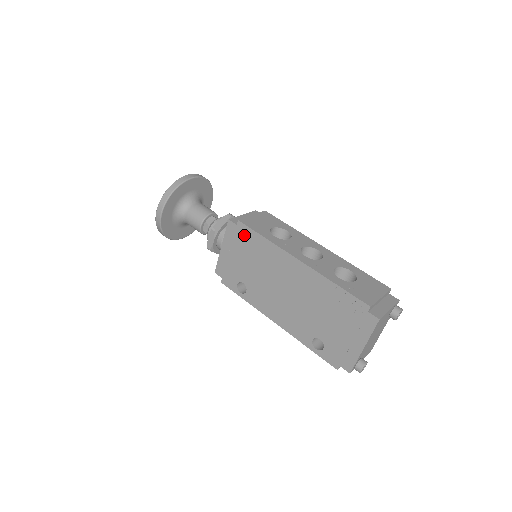
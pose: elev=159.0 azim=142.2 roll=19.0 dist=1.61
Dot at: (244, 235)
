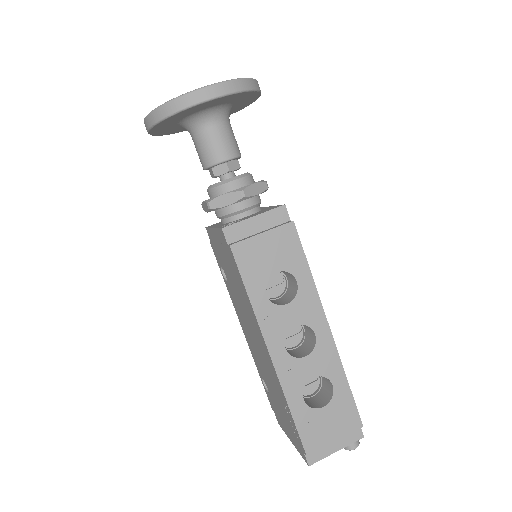
Dot at: (232, 262)
